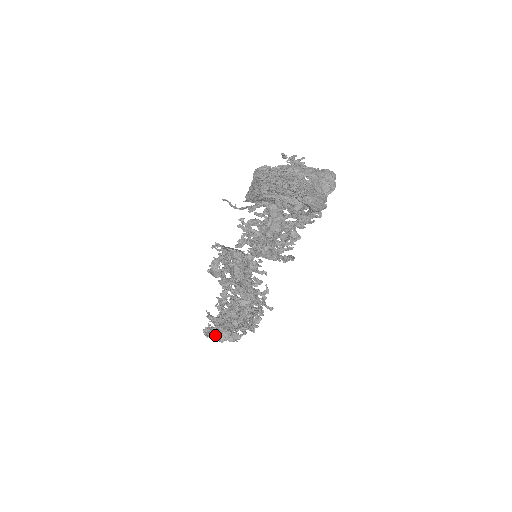
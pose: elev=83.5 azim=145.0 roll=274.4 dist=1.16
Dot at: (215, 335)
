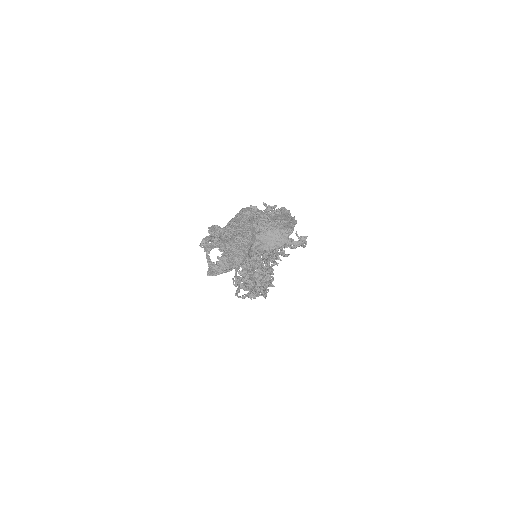
Dot at: occluded
